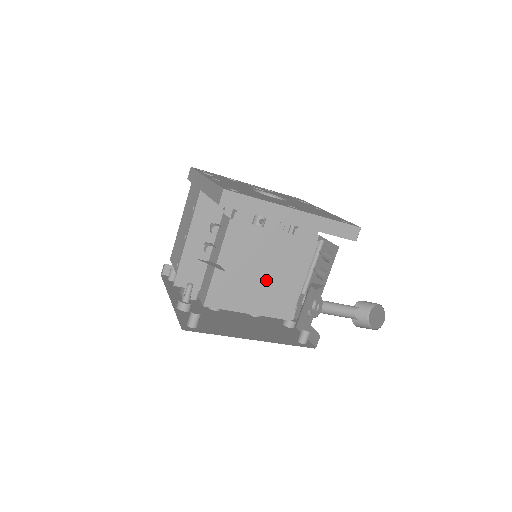
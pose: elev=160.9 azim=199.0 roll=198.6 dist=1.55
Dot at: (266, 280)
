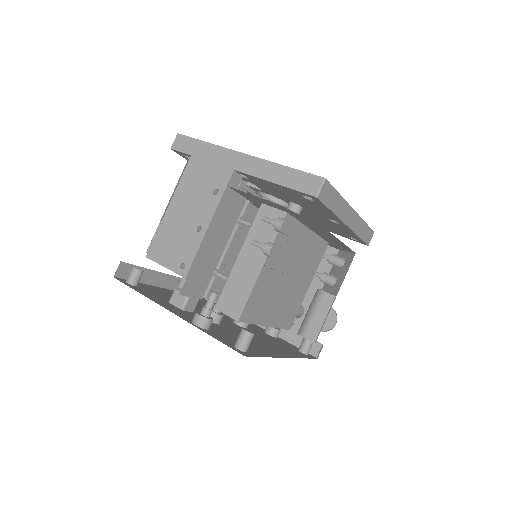
Dot at: (288, 286)
